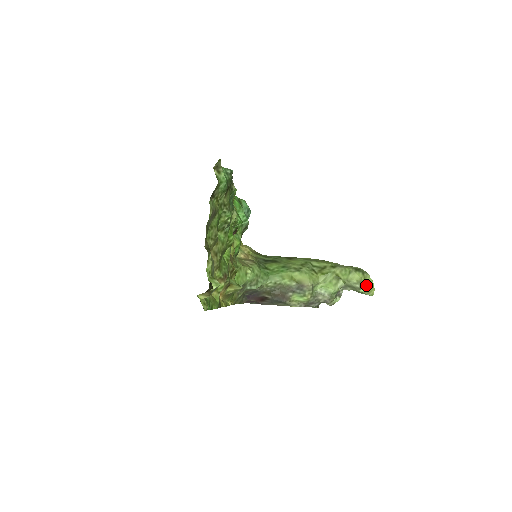
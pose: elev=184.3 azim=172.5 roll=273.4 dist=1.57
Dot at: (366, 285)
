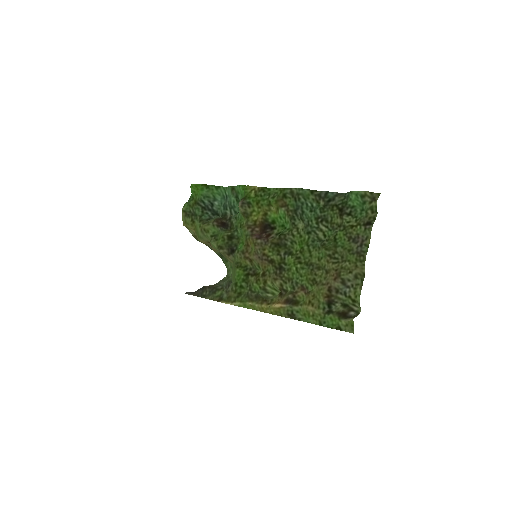
Dot at: occluded
